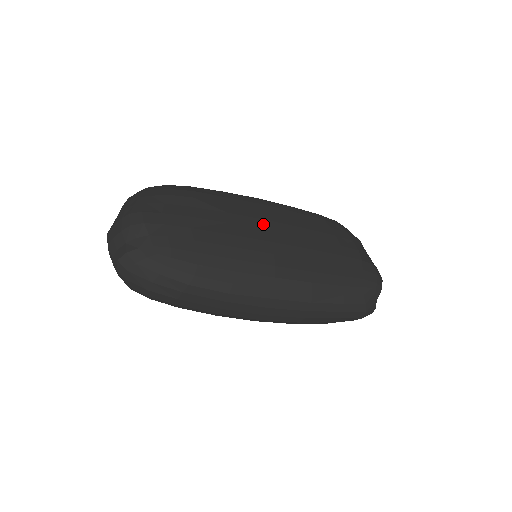
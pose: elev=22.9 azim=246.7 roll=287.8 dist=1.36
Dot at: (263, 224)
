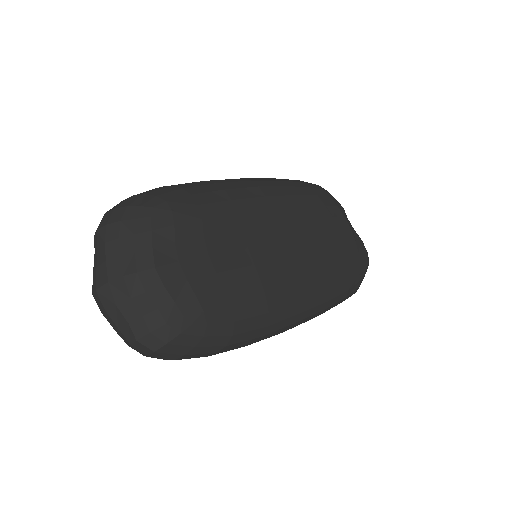
Dot at: (277, 232)
